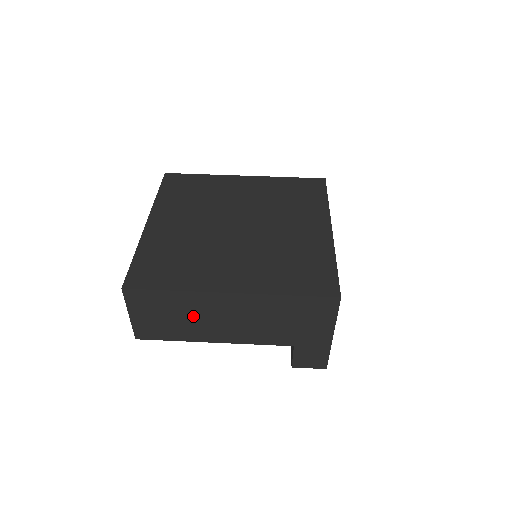
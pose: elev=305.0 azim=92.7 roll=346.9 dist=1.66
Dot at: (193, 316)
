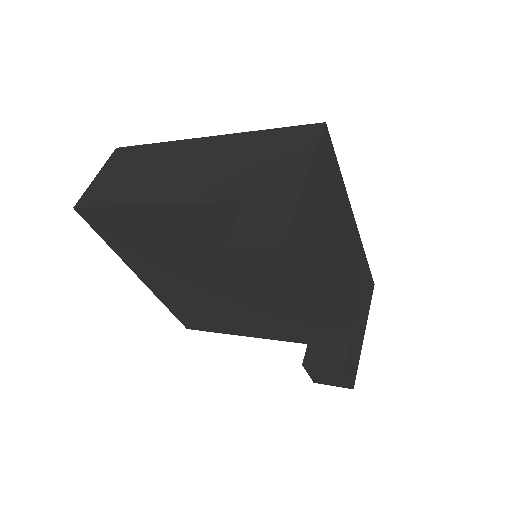
Dot at: (153, 170)
